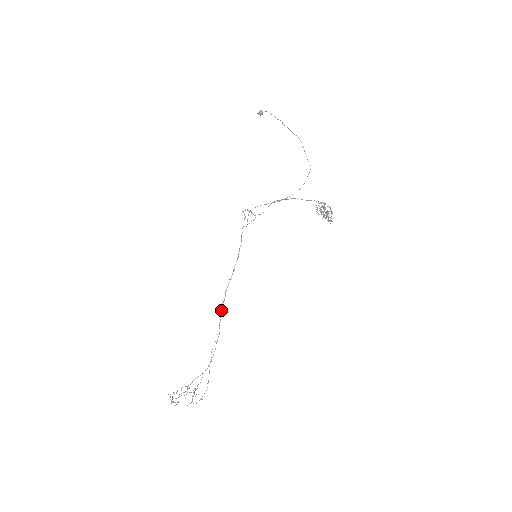
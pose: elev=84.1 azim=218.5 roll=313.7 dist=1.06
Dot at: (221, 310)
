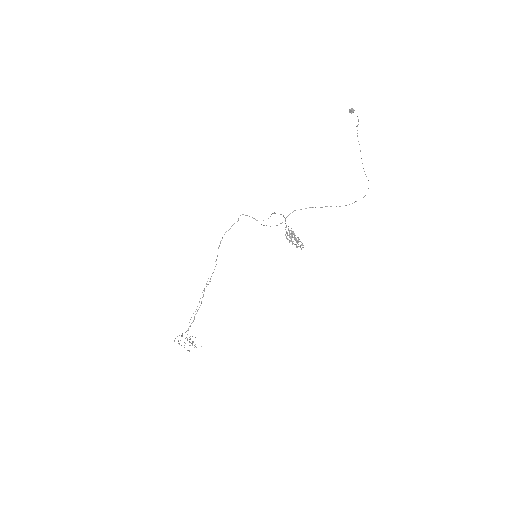
Dot at: occluded
